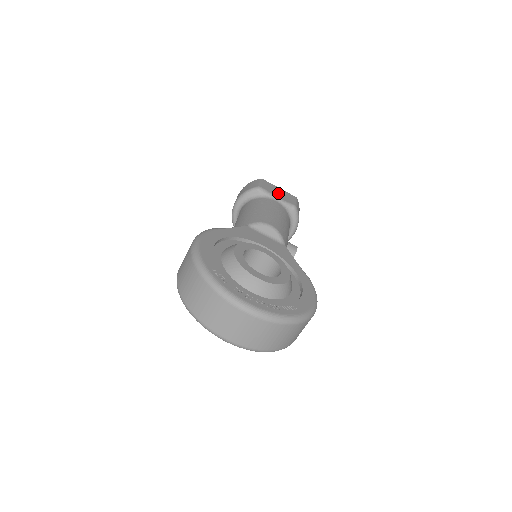
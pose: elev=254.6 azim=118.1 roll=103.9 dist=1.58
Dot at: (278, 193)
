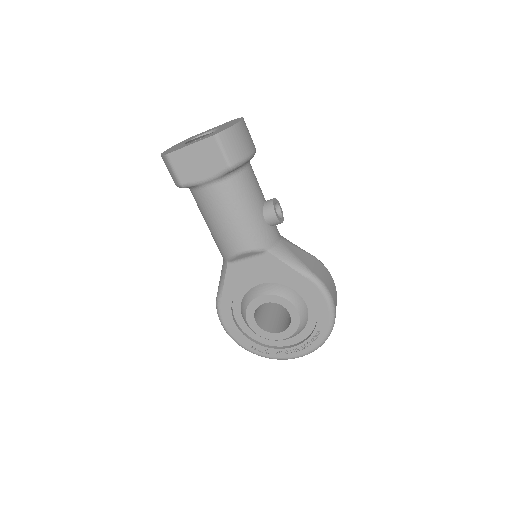
Dot at: (199, 166)
